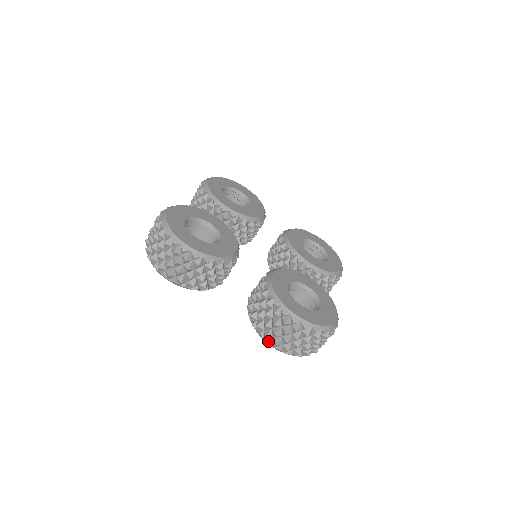
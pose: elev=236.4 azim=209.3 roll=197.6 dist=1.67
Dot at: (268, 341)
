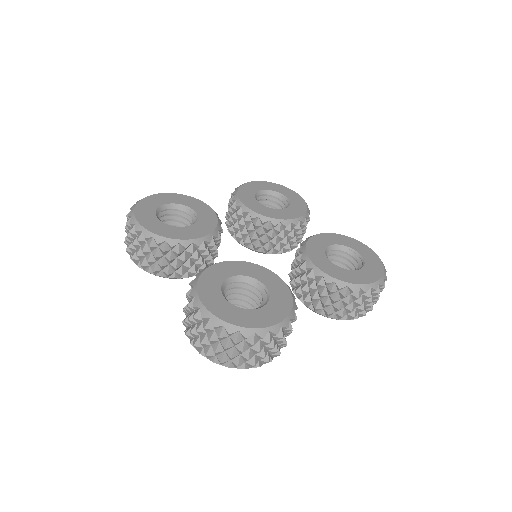
Dot at: (356, 318)
